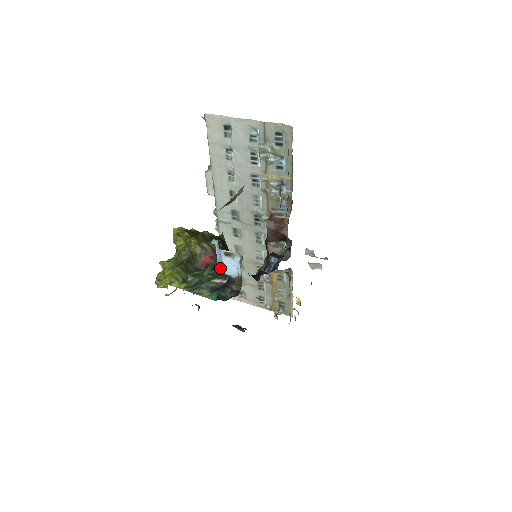
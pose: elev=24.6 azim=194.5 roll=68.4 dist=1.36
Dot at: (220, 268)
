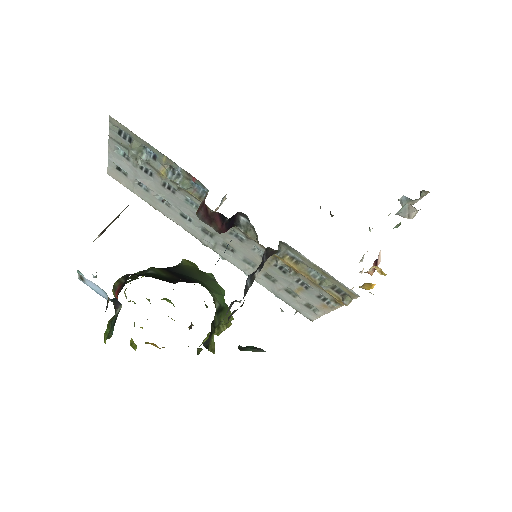
Dot at: occluded
